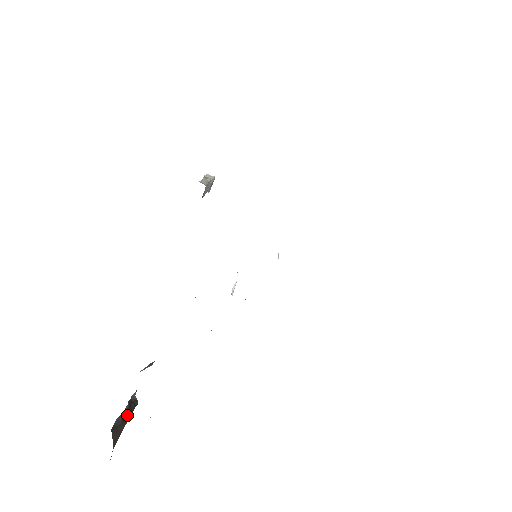
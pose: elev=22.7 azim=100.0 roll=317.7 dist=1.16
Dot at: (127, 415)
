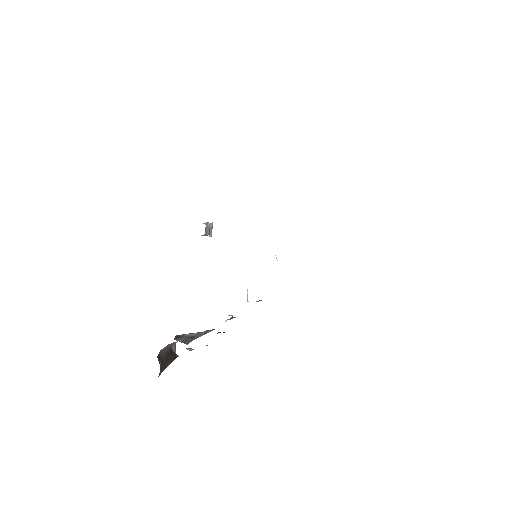
Dot at: (170, 357)
